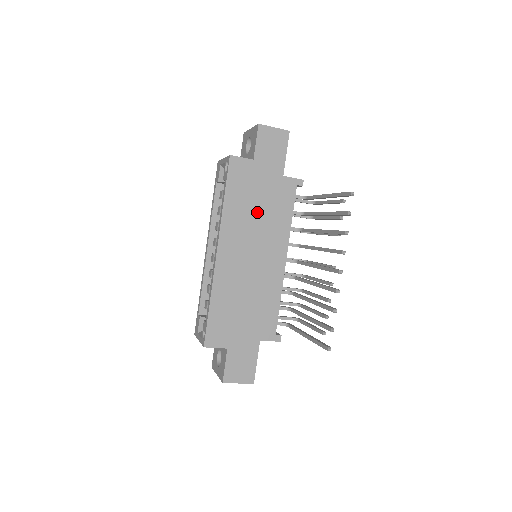
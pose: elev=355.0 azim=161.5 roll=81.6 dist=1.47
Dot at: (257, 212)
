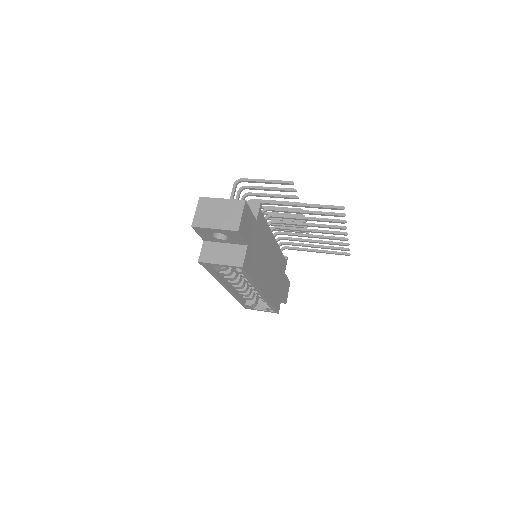
Dot at: (261, 253)
